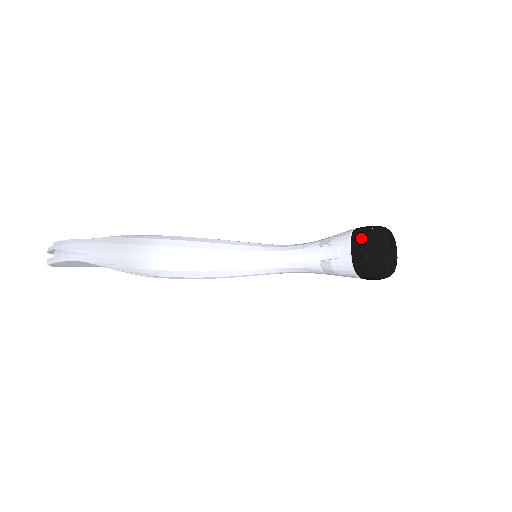
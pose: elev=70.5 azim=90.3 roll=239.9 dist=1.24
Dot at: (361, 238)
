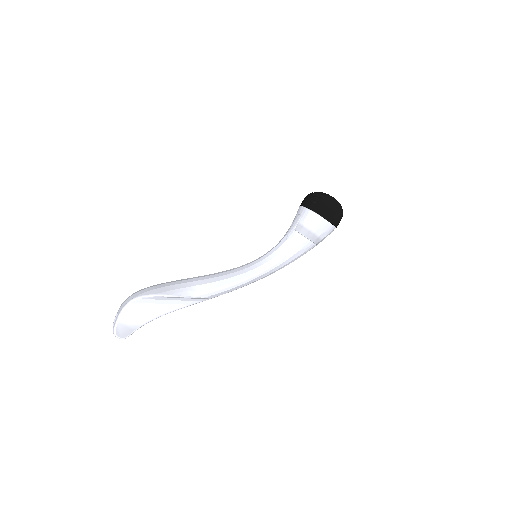
Dot at: (304, 199)
